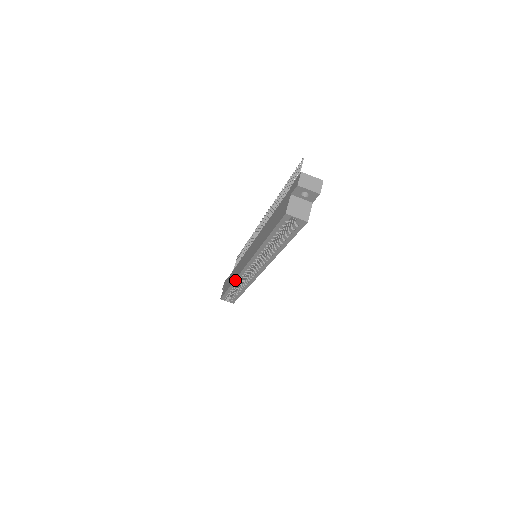
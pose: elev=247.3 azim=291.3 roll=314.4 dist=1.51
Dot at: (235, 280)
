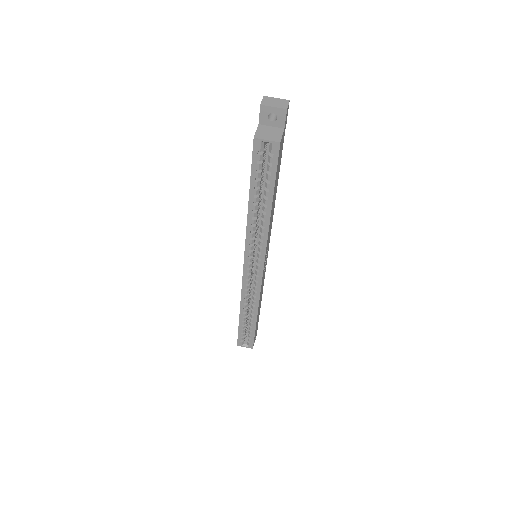
Dot at: (241, 298)
